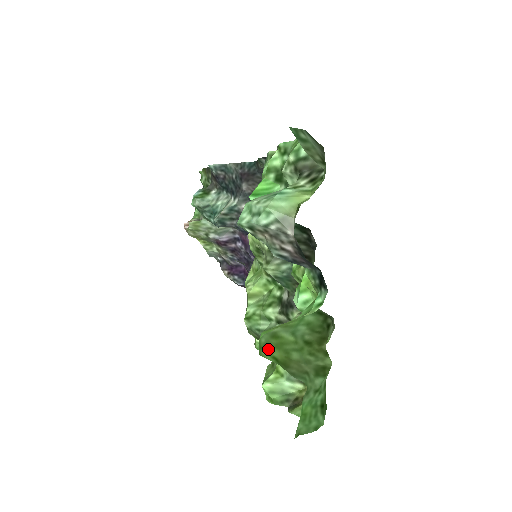
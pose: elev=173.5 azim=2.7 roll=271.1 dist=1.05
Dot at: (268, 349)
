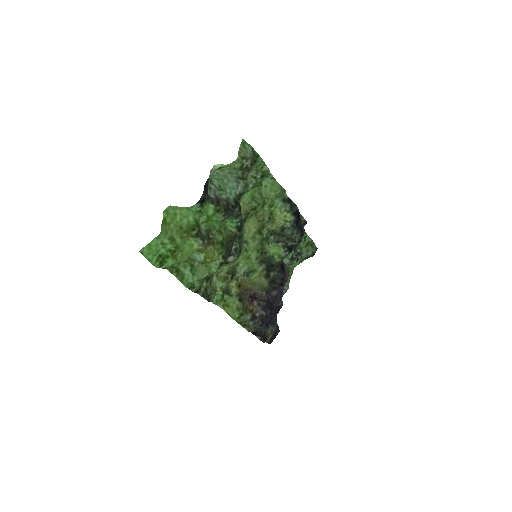
Dot at: (169, 216)
